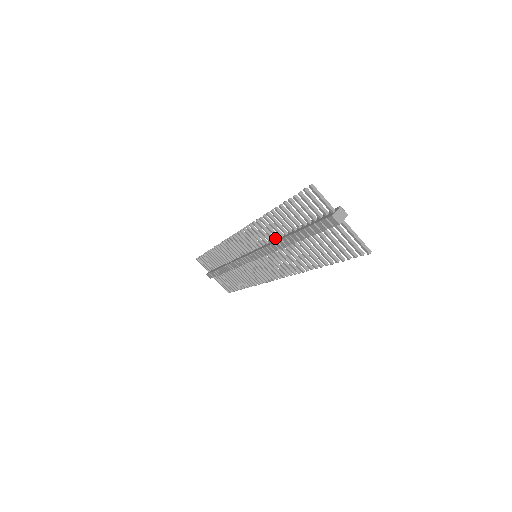
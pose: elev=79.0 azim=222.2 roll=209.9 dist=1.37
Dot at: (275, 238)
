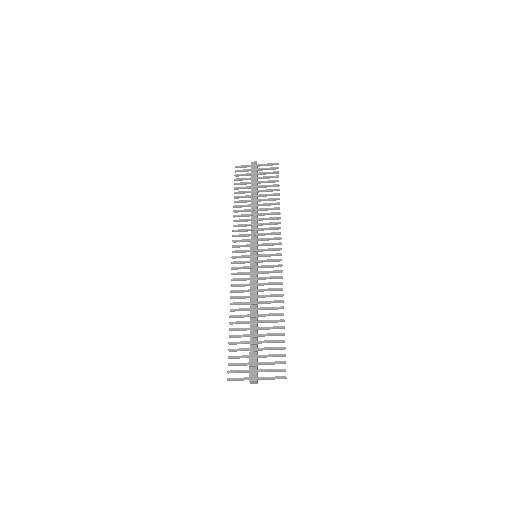
Dot at: (249, 297)
